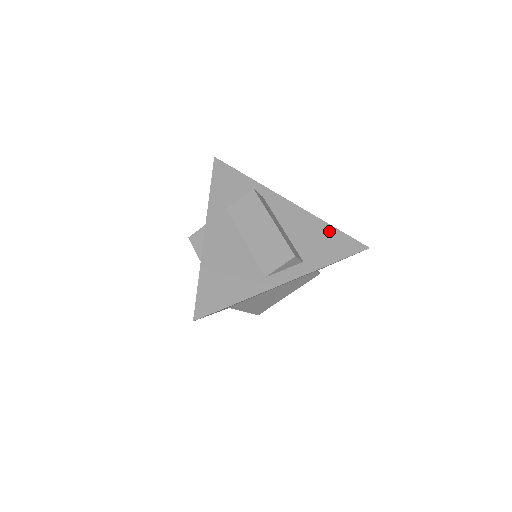
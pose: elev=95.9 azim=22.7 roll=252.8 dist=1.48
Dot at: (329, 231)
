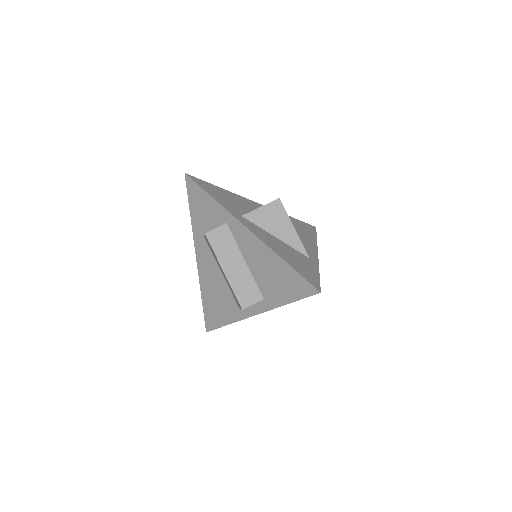
Dot at: (283, 268)
